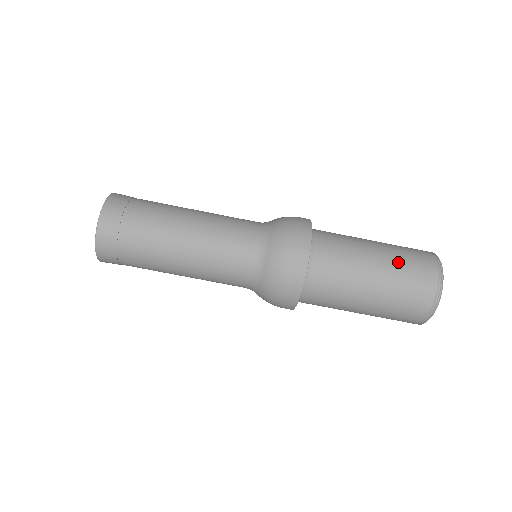
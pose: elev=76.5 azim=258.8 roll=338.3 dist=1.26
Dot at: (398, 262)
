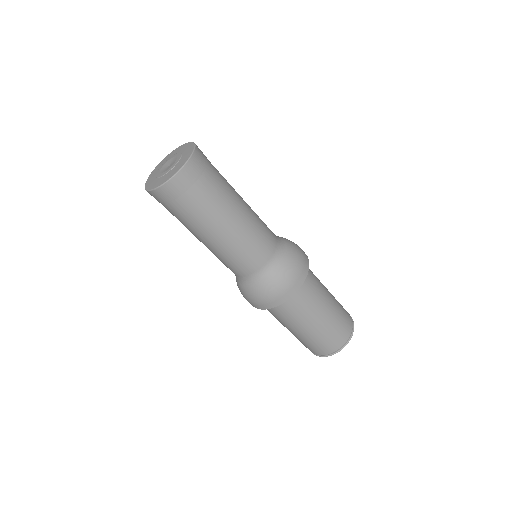
Dot at: (338, 313)
